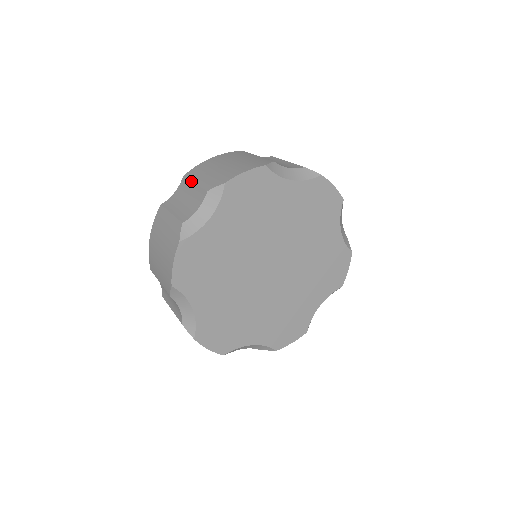
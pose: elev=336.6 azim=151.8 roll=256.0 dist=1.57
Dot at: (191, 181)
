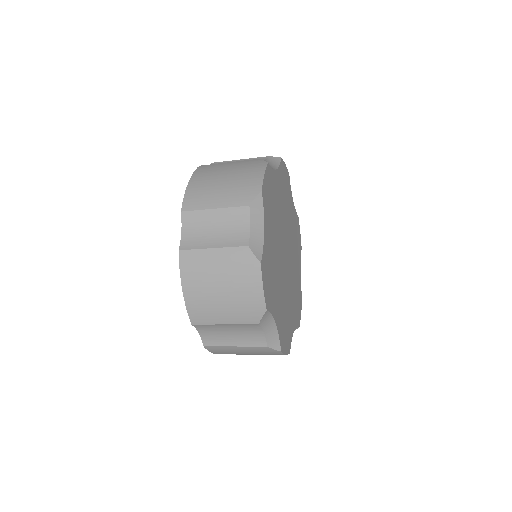
Dot at: (205, 209)
